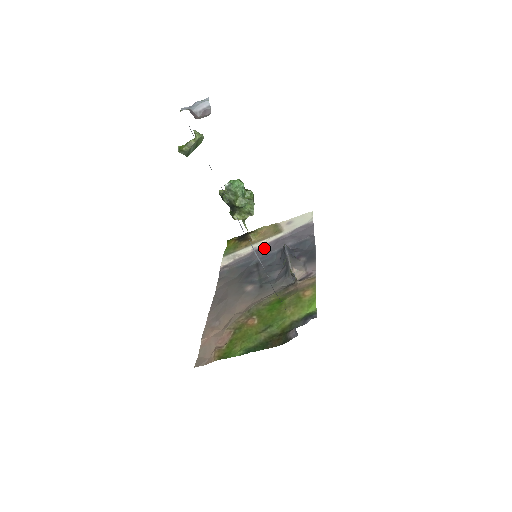
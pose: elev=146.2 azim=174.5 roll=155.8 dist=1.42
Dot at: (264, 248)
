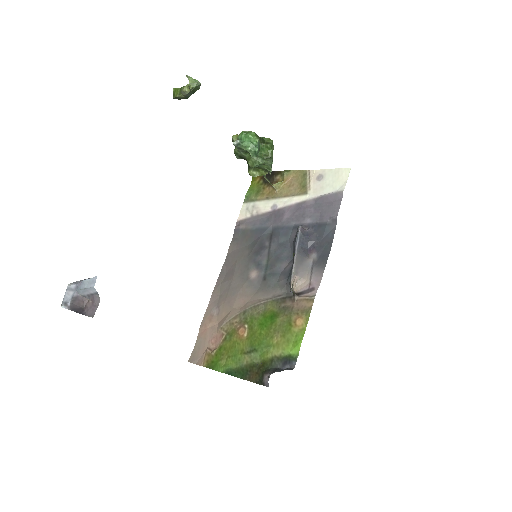
Dot at: (283, 213)
